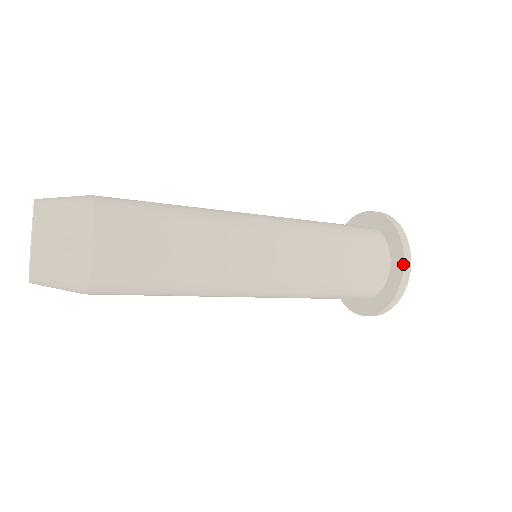
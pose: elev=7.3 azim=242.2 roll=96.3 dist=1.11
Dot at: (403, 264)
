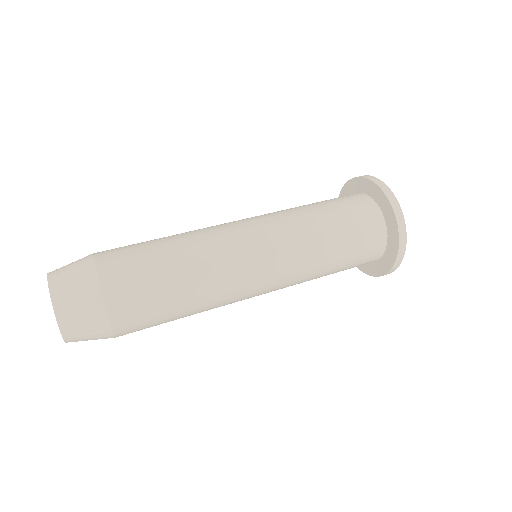
Dot at: (391, 267)
